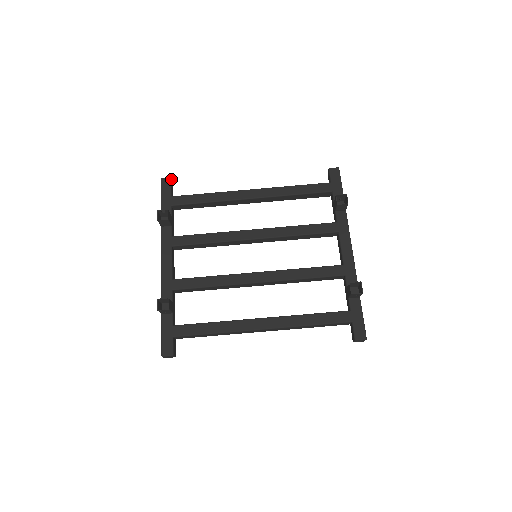
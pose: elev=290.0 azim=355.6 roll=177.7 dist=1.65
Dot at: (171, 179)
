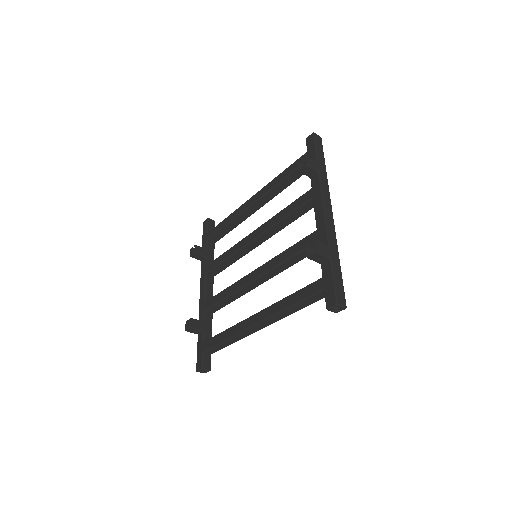
Dot at: (209, 219)
